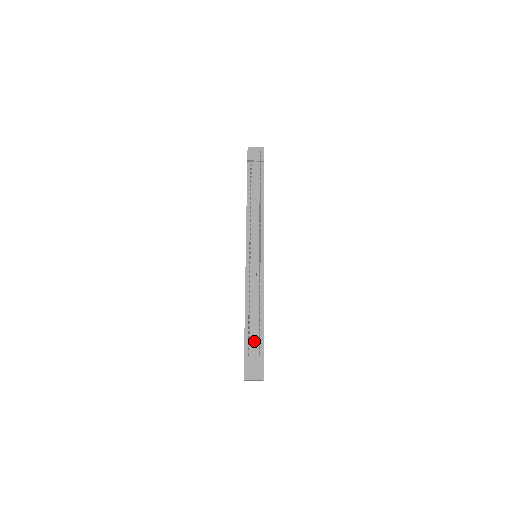
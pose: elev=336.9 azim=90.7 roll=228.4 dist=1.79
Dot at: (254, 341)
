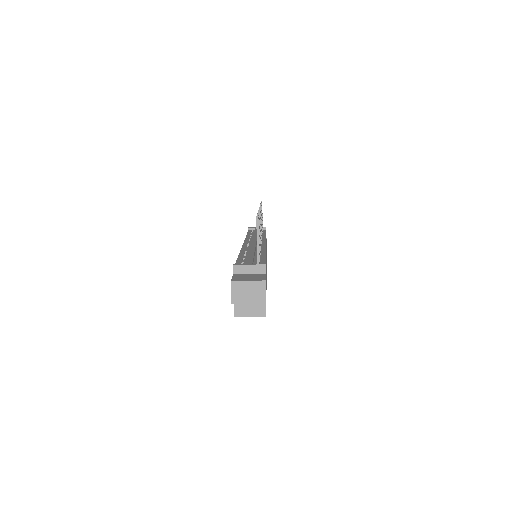
Dot at: (250, 259)
